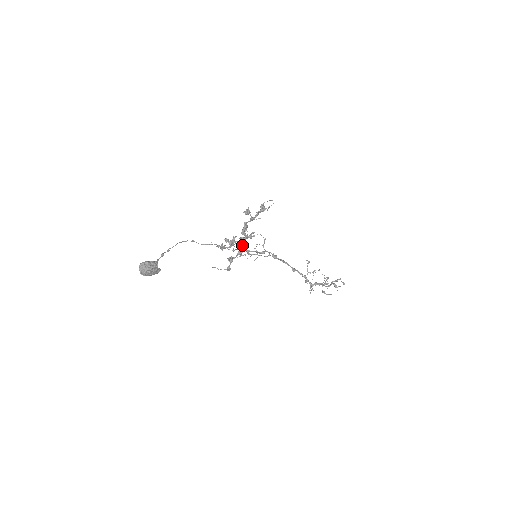
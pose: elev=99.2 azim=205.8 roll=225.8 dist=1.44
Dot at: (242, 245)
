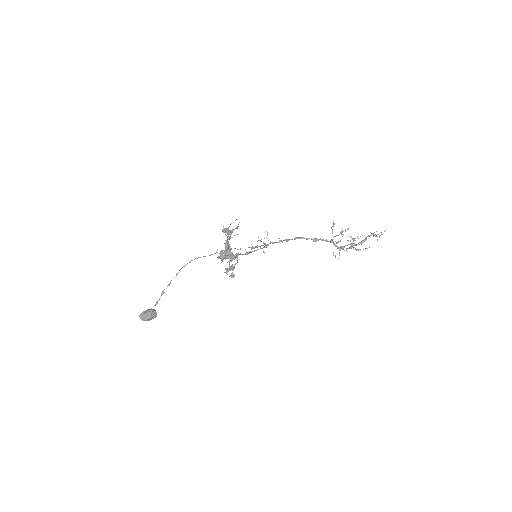
Dot at: (230, 261)
